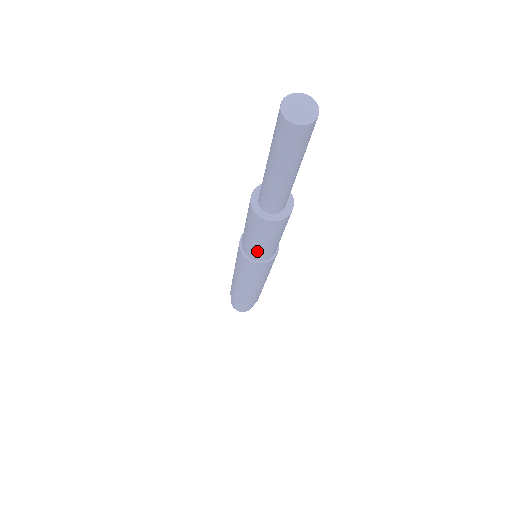
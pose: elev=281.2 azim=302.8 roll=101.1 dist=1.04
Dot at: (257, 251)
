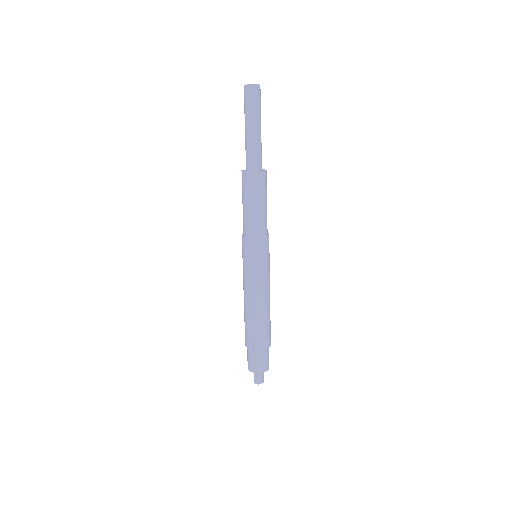
Dot at: (260, 220)
